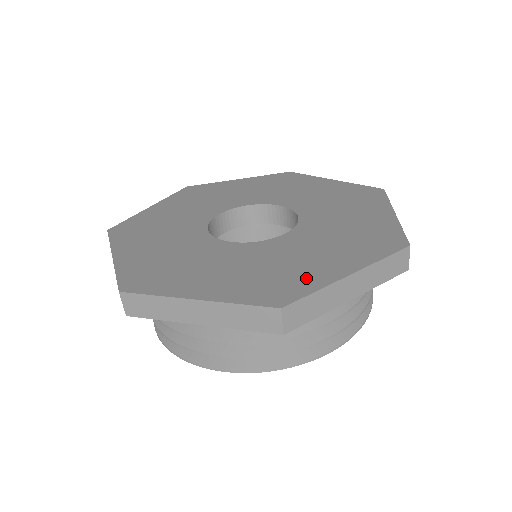
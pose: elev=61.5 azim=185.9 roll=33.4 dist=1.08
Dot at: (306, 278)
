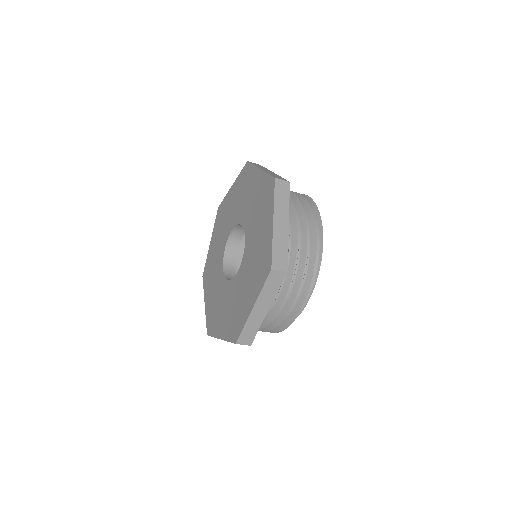
Dot at: (216, 326)
